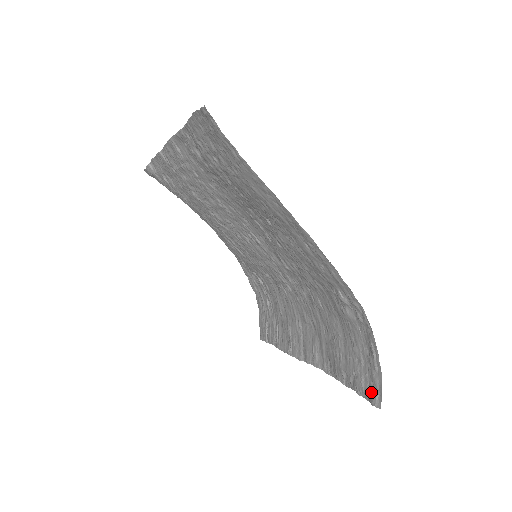
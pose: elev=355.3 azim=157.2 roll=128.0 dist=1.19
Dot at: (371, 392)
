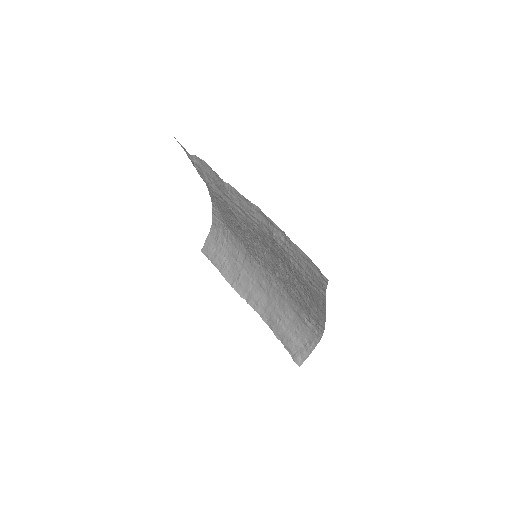
Dot at: (297, 356)
